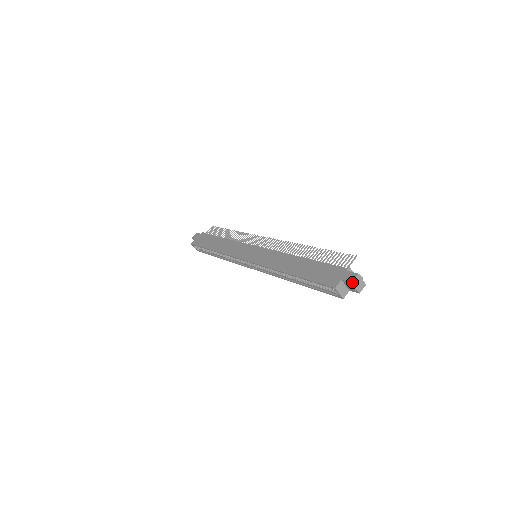
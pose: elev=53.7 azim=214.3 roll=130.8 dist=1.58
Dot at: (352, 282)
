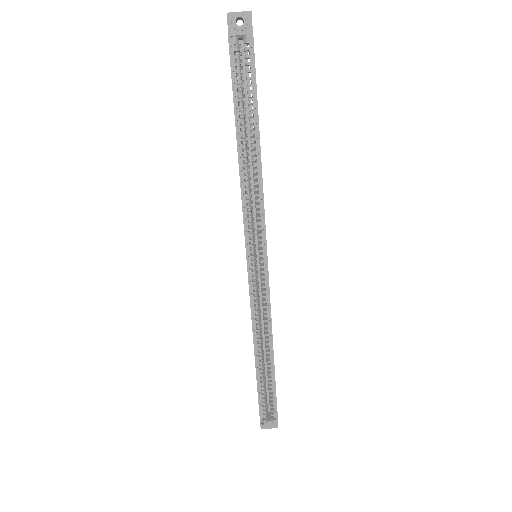
Dot at: (227, 13)
